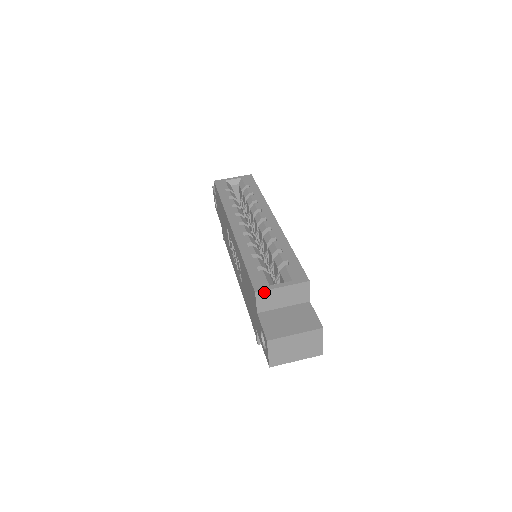
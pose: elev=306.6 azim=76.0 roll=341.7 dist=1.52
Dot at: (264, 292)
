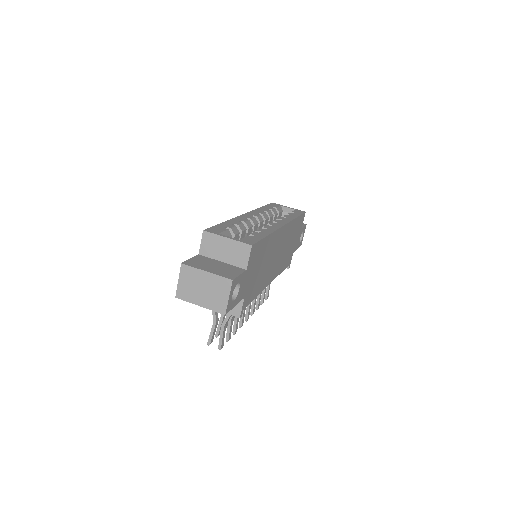
Dot at: (211, 234)
